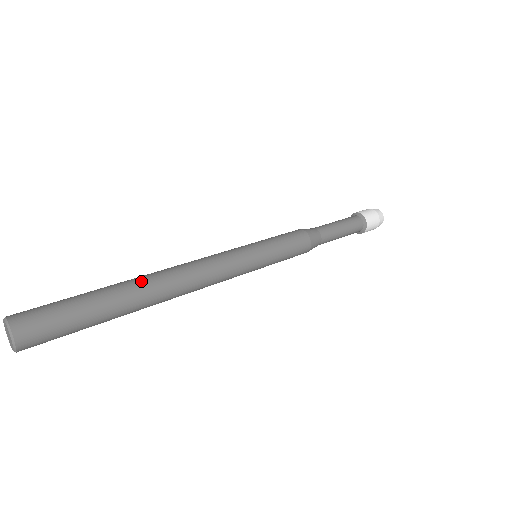
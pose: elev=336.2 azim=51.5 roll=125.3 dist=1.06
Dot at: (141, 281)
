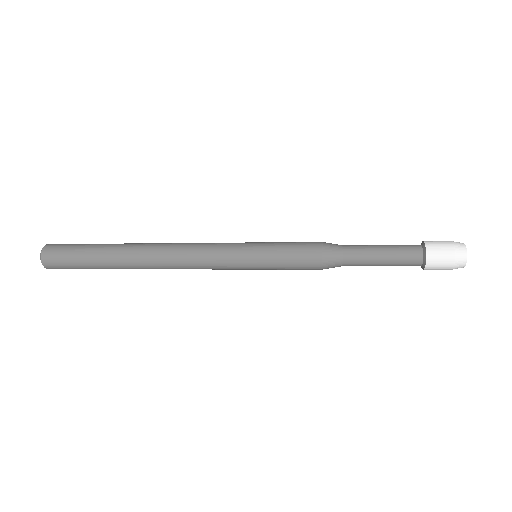
Dot at: (131, 252)
